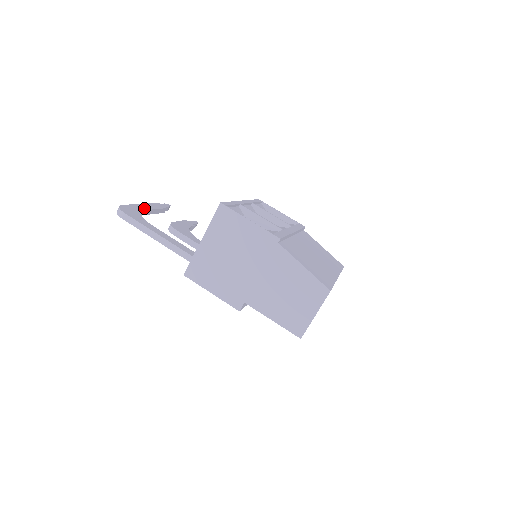
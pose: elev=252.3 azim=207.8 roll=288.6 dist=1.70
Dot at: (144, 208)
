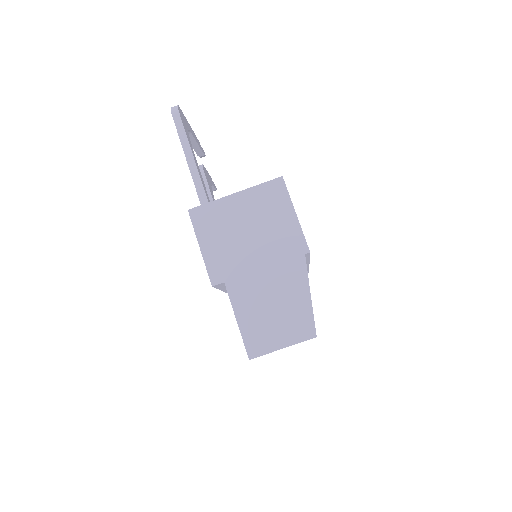
Dot at: (191, 131)
